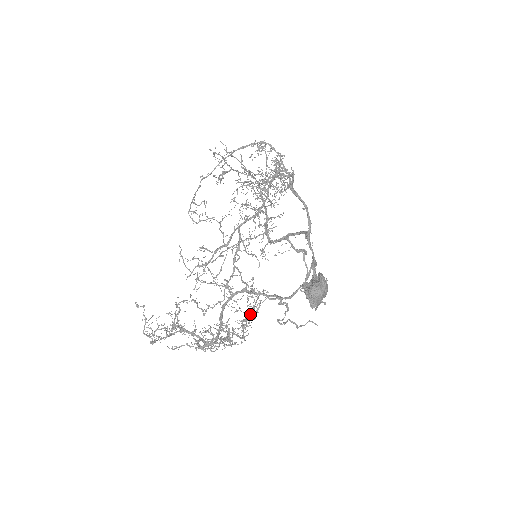
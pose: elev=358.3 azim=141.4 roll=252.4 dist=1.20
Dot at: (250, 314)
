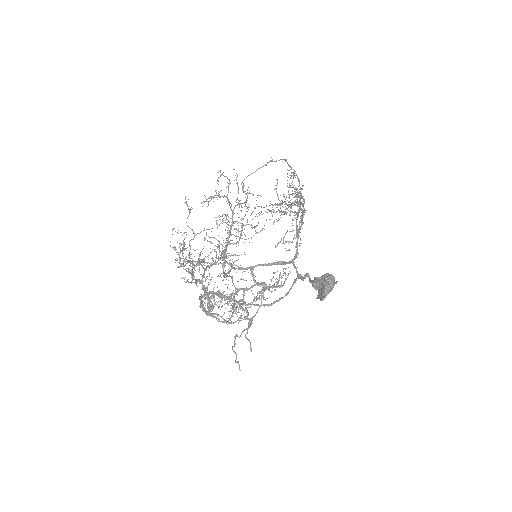
Dot at: occluded
